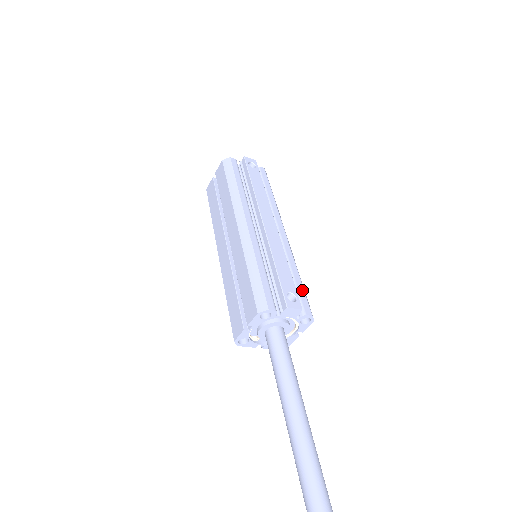
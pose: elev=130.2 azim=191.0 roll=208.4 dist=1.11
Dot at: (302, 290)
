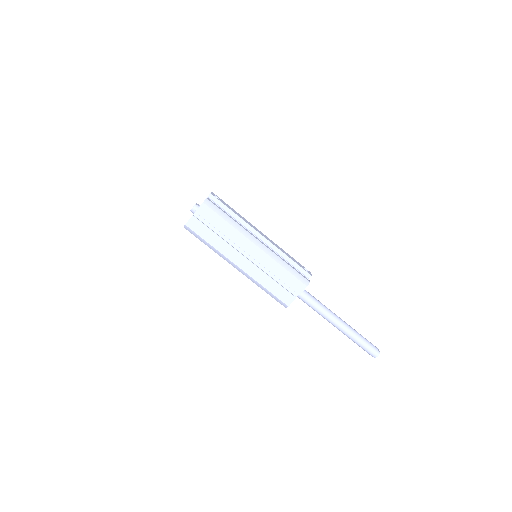
Dot at: occluded
